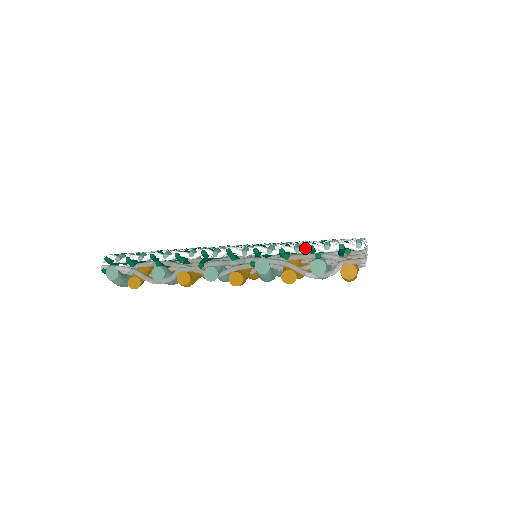
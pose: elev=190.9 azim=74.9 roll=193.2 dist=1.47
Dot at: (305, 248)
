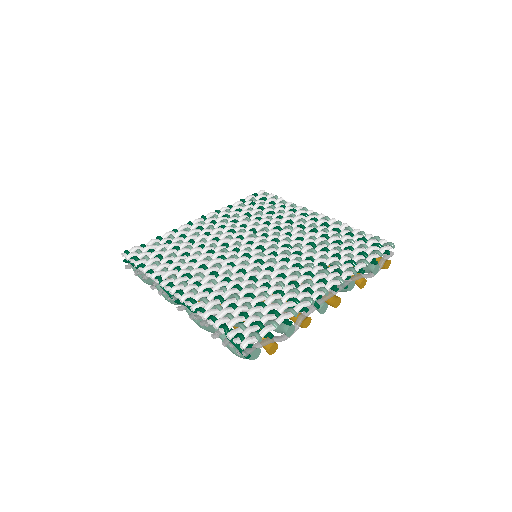
Dot at: (370, 261)
